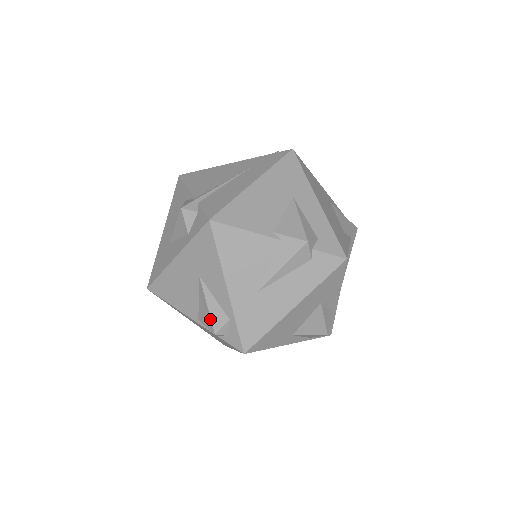
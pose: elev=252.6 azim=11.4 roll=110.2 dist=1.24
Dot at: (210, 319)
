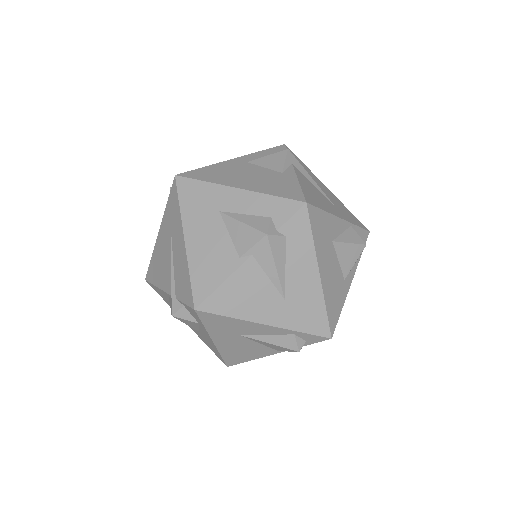
Dot at: (283, 348)
